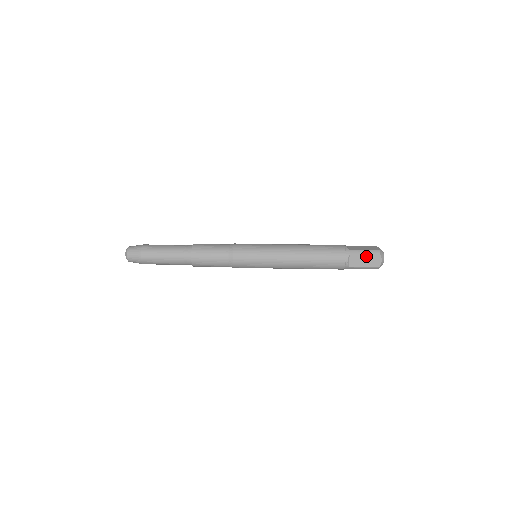
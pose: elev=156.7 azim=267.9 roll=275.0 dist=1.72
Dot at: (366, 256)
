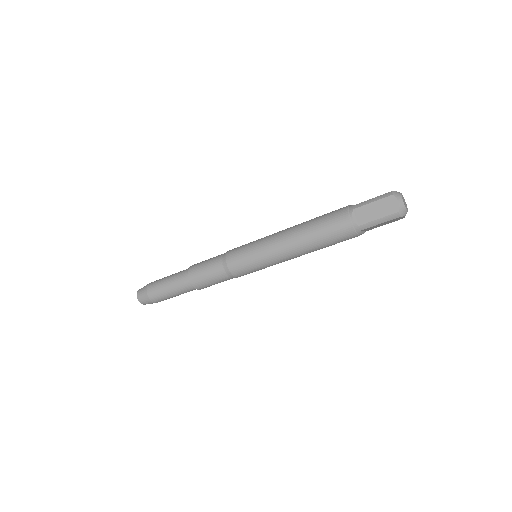
Dot at: occluded
